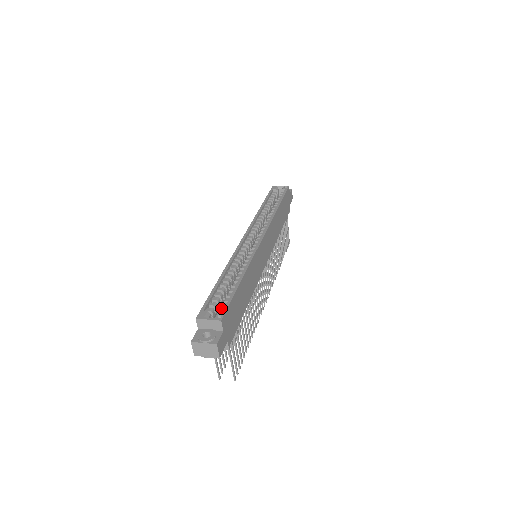
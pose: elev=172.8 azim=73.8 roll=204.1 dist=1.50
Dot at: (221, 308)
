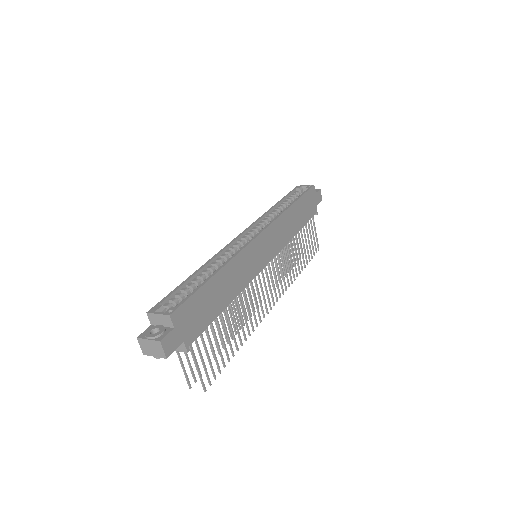
Dot at: occluded
